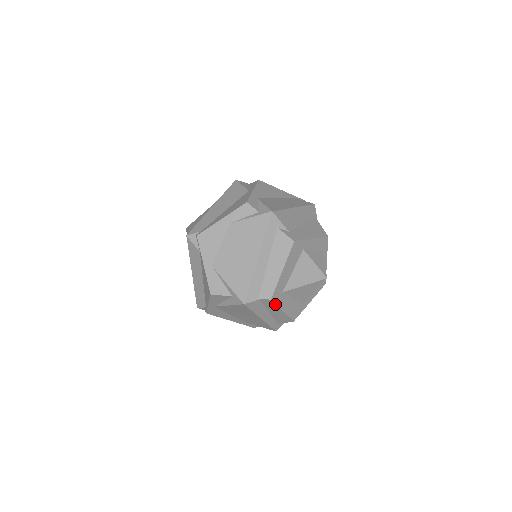
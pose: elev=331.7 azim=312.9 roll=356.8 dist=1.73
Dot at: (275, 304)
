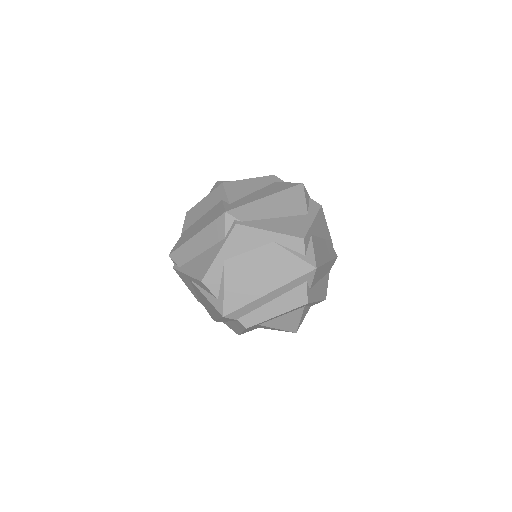
Dot at: (244, 329)
